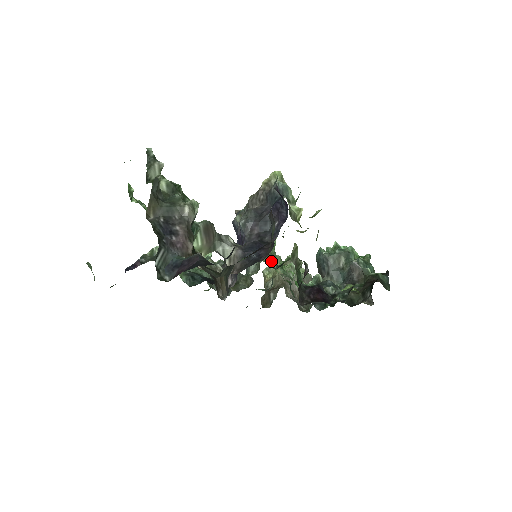
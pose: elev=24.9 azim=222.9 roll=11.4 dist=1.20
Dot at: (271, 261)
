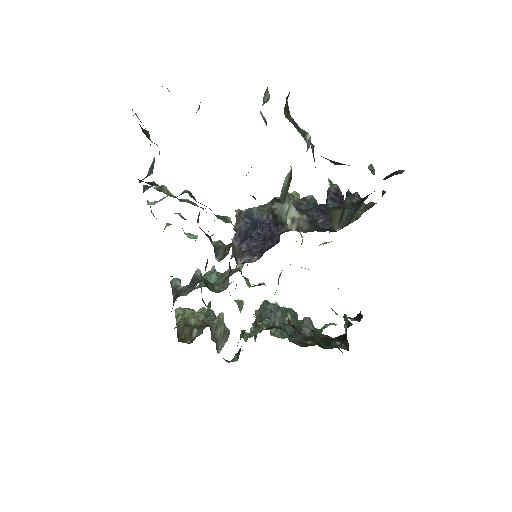
Dot at: occluded
